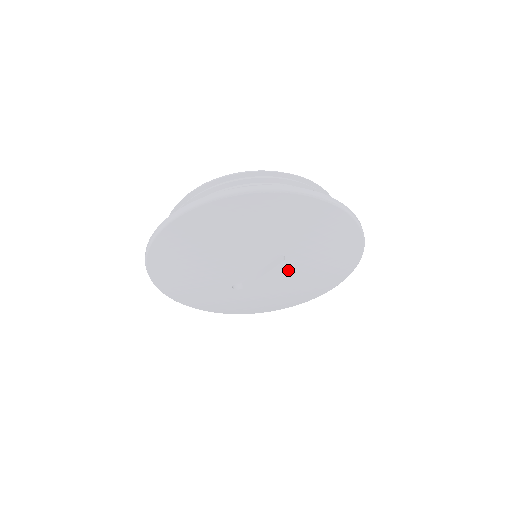
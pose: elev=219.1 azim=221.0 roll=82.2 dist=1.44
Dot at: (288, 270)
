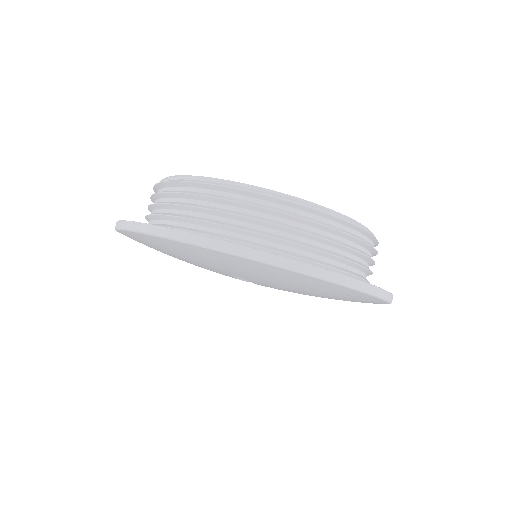
Dot at: (271, 286)
